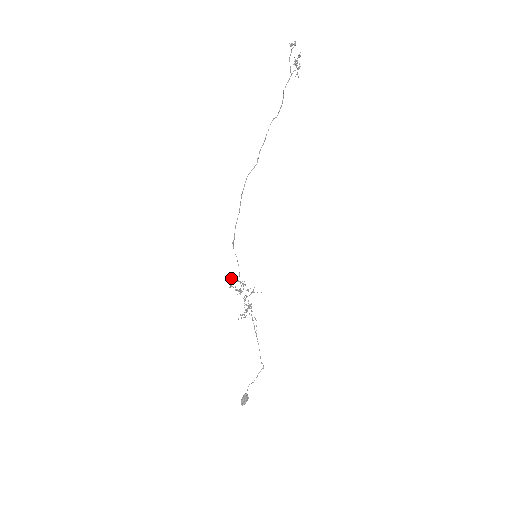
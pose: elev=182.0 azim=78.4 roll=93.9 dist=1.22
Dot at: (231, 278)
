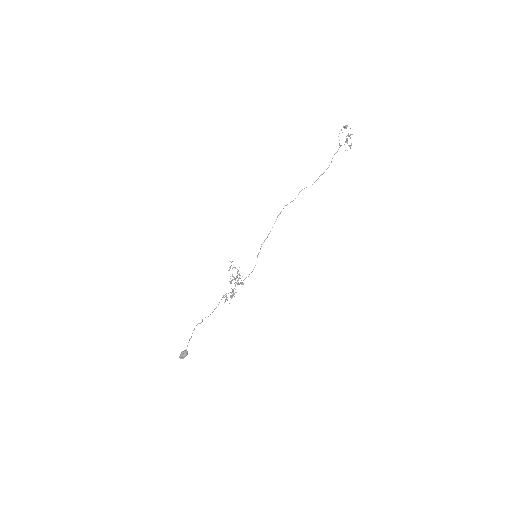
Dot at: (230, 261)
